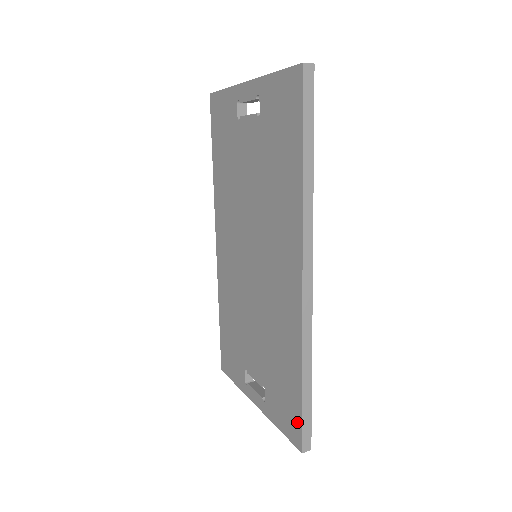
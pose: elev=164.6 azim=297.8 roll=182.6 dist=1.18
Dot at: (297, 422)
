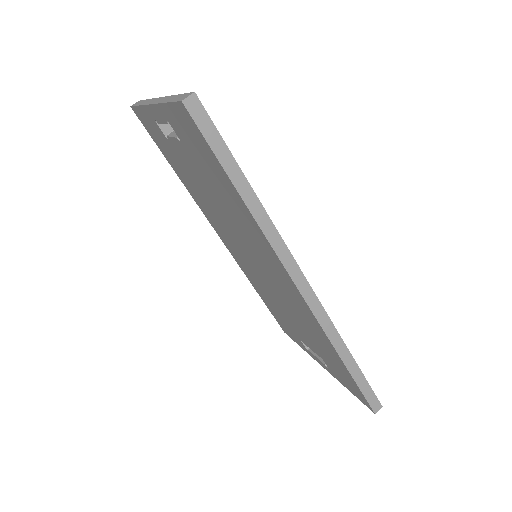
Dot at: (359, 392)
